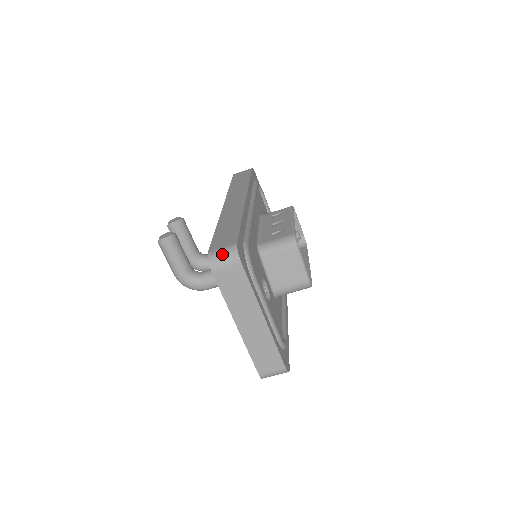
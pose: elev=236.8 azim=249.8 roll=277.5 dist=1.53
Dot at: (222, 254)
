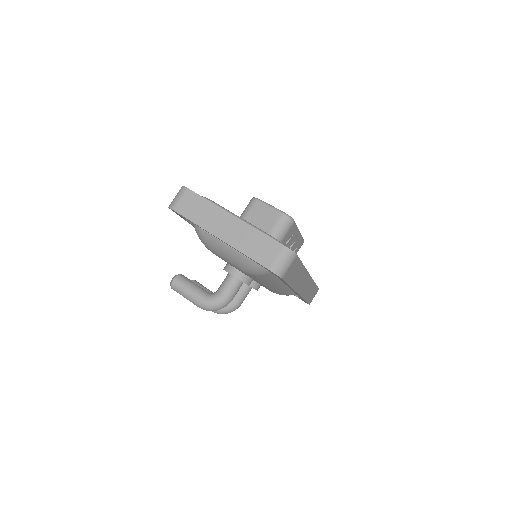
Dot at: (175, 197)
